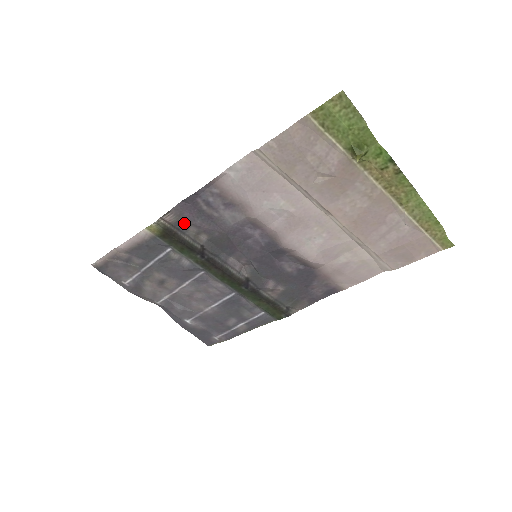
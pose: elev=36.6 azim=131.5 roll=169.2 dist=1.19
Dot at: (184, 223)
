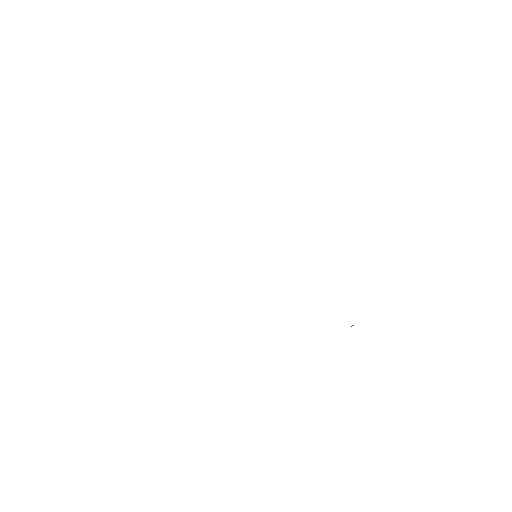
Dot at: occluded
